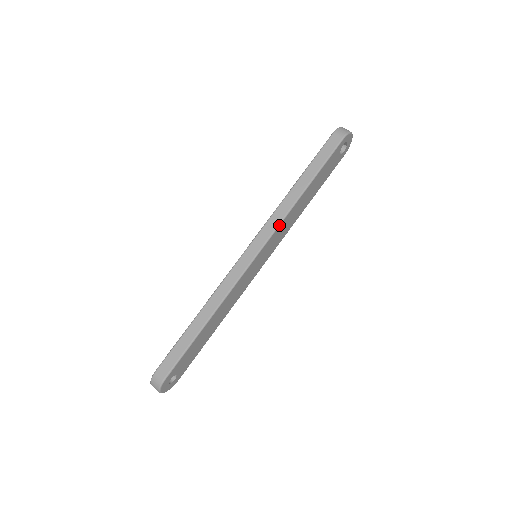
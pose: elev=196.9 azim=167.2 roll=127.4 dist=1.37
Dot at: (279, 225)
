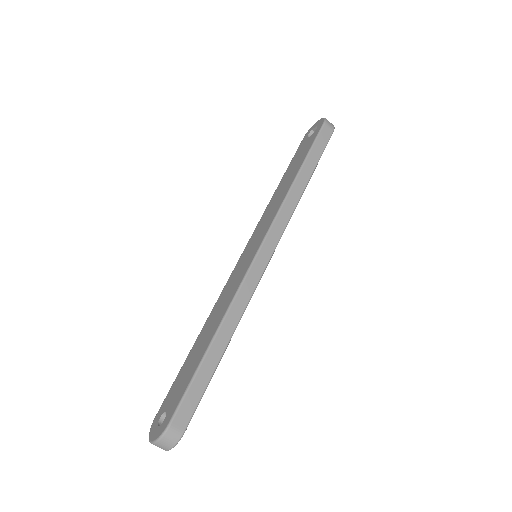
Dot at: occluded
